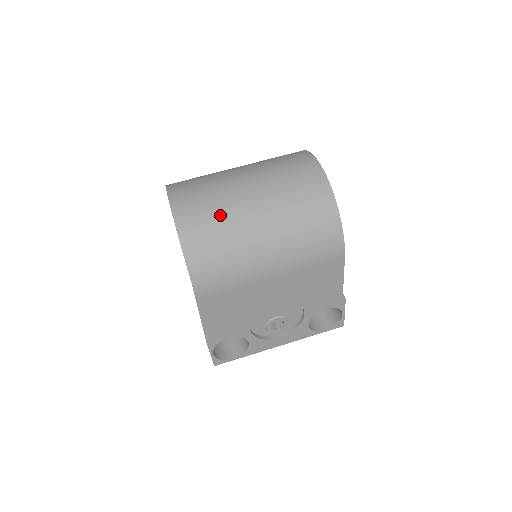
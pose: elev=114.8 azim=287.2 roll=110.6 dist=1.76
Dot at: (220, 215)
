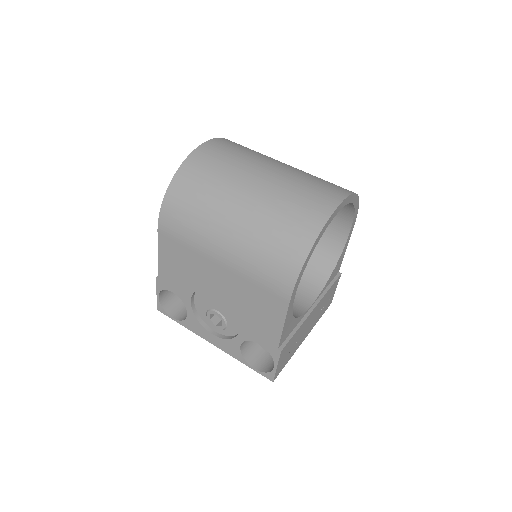
Dot at: (219, 177)
